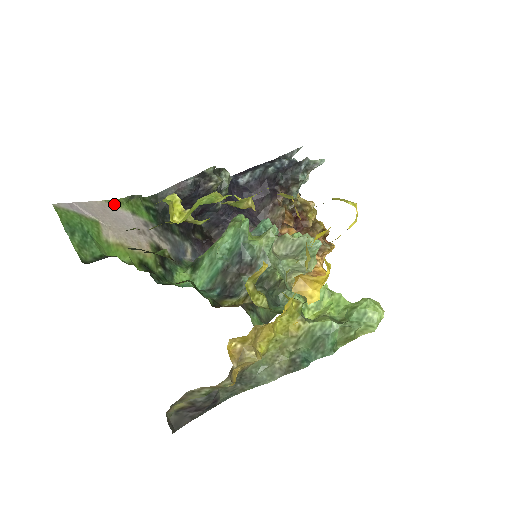
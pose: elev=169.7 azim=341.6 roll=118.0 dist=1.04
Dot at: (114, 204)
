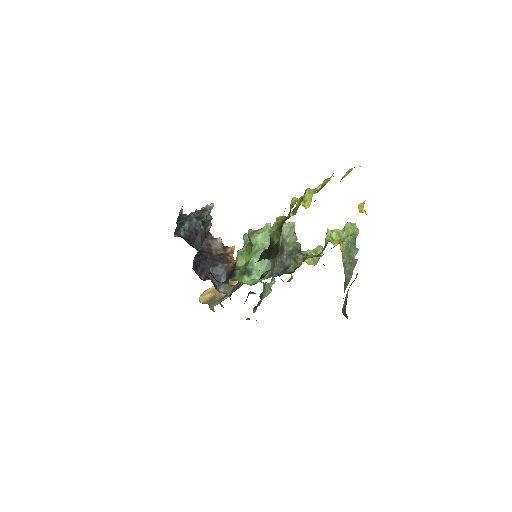
Dot at: occluded
